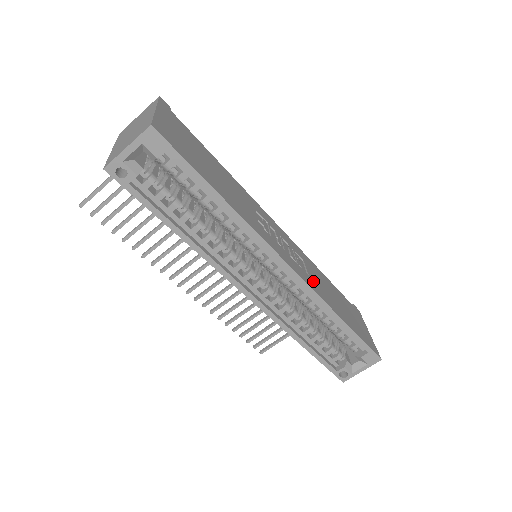
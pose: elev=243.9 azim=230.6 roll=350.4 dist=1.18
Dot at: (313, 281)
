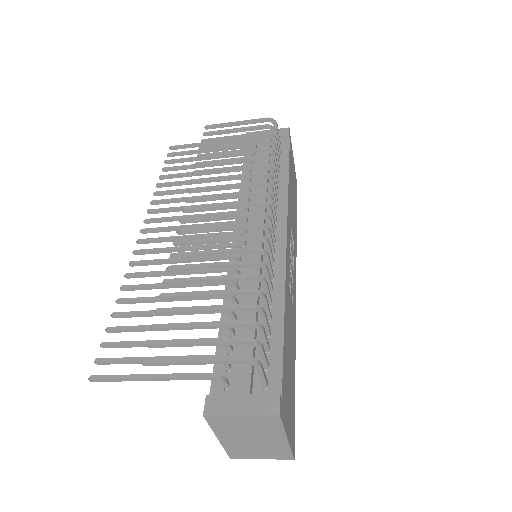
Dot at: (294, 241)
